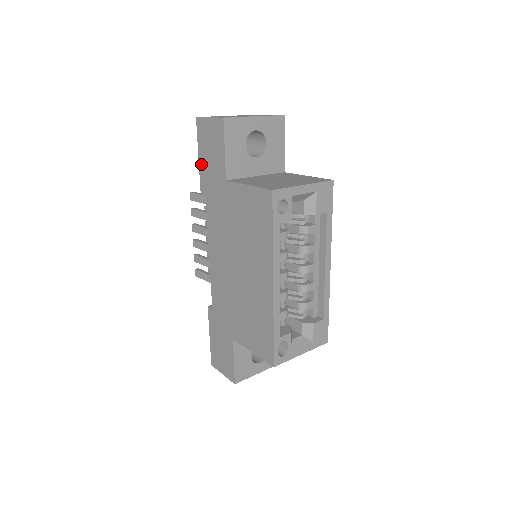
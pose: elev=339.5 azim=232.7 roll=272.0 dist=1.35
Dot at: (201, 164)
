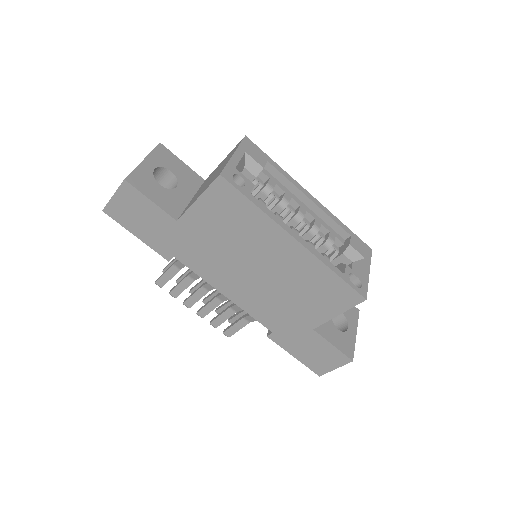
Dot at: (144, 239)
